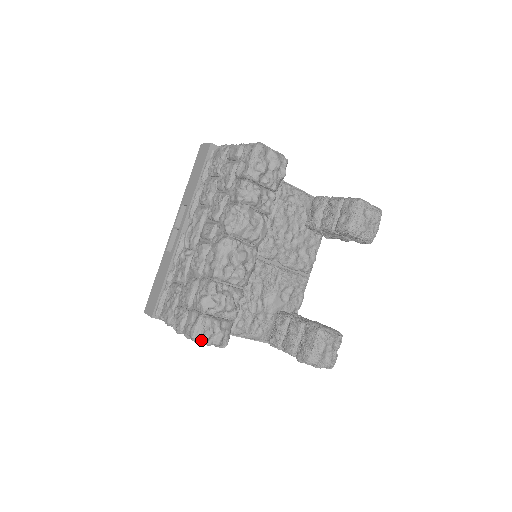
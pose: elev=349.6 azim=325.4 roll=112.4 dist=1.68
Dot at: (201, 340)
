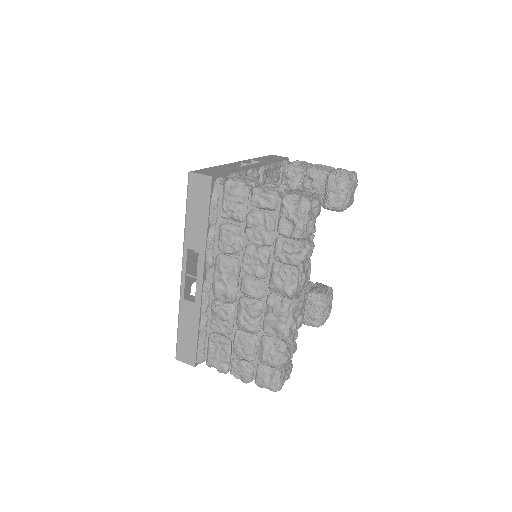
Dot at: occluded
